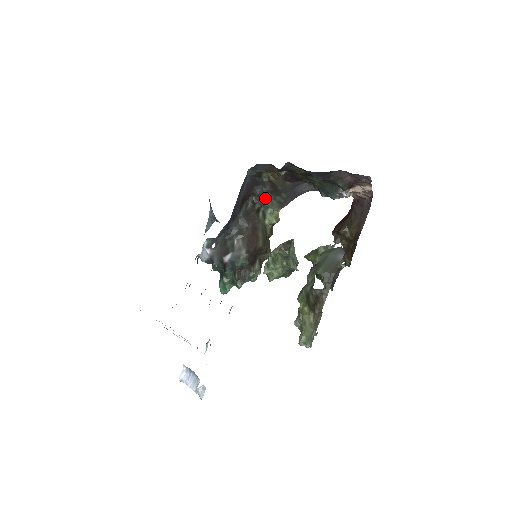
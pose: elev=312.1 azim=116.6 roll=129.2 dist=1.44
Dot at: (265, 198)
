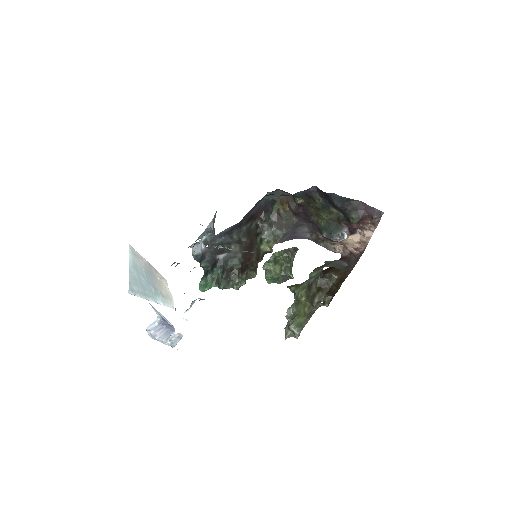
Dot at: (267, 227)
